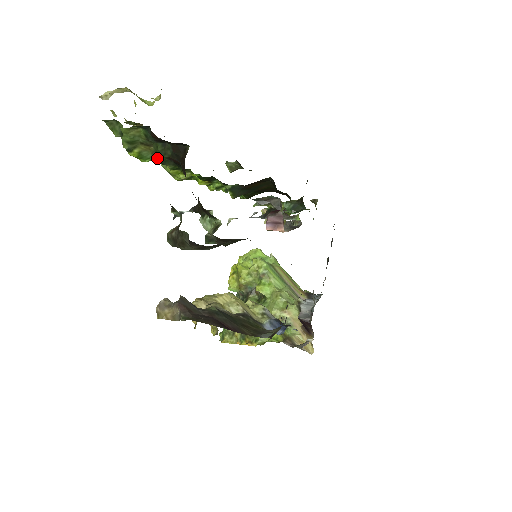
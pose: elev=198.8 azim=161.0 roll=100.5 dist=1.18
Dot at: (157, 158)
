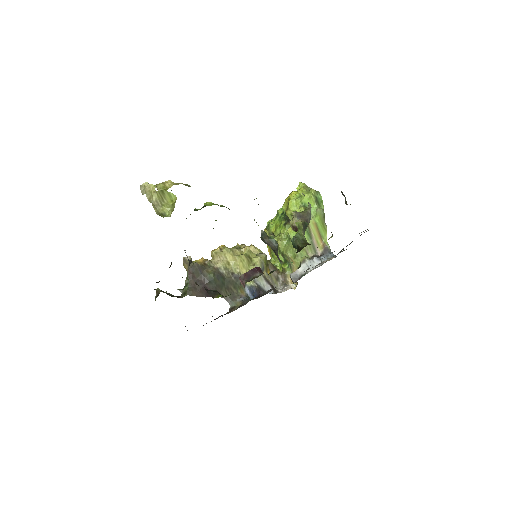
Dot at: occluded
